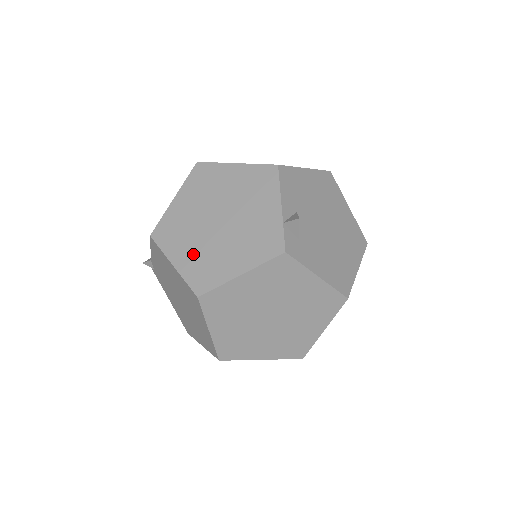
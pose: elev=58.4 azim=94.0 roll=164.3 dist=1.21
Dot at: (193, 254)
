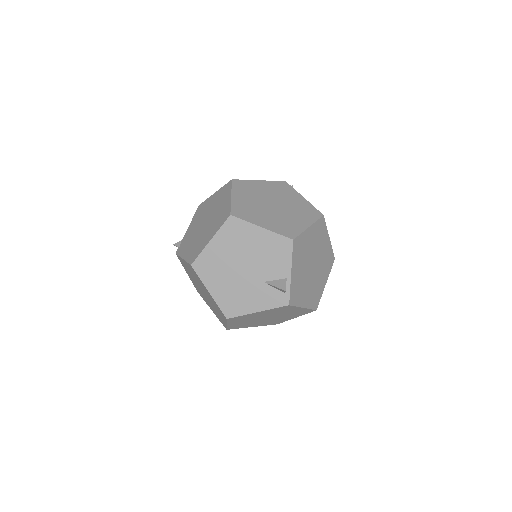
Dot at: occluded
